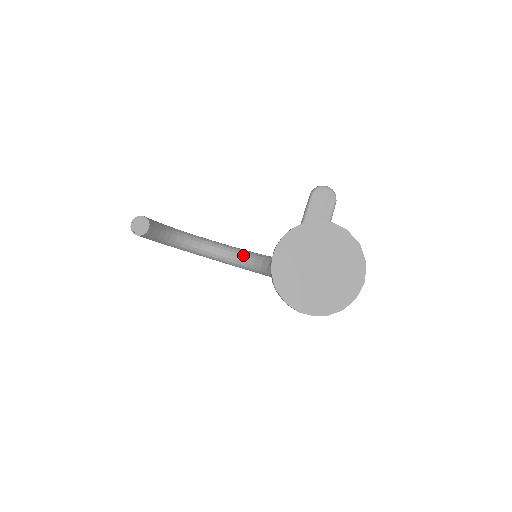
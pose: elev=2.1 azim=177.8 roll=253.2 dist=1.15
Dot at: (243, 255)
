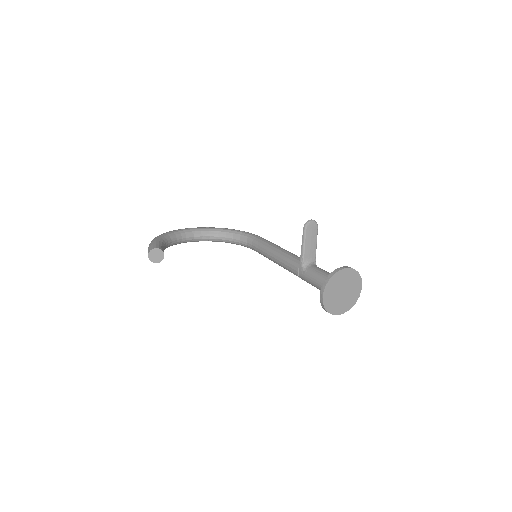
Dot at: (214, 234)
